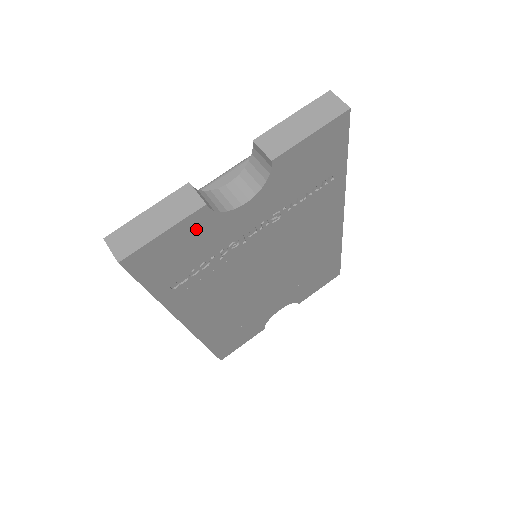
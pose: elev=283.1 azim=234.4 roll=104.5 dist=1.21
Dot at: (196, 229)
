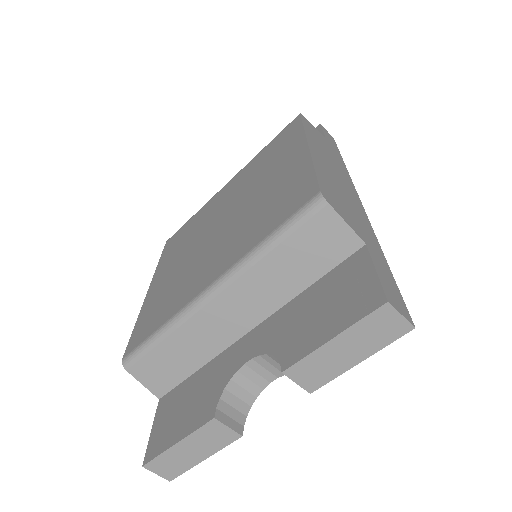
Dot at: occluded
